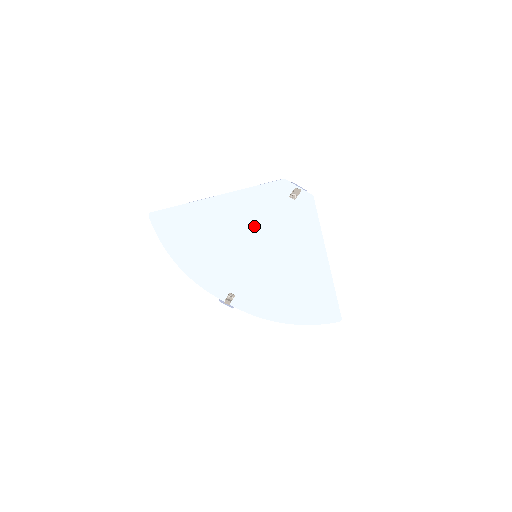
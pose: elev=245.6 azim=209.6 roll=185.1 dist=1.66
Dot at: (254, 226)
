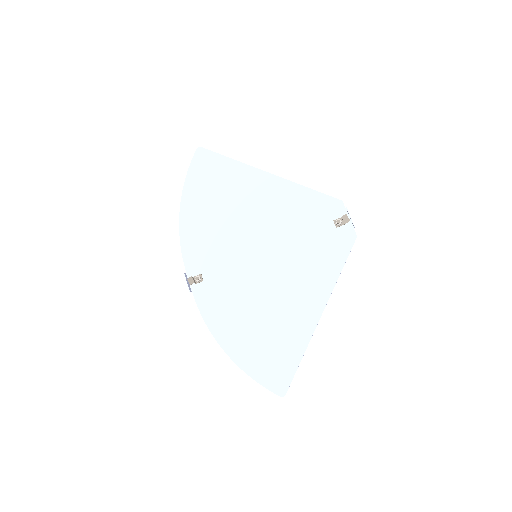
Dot at: (278, 225)
